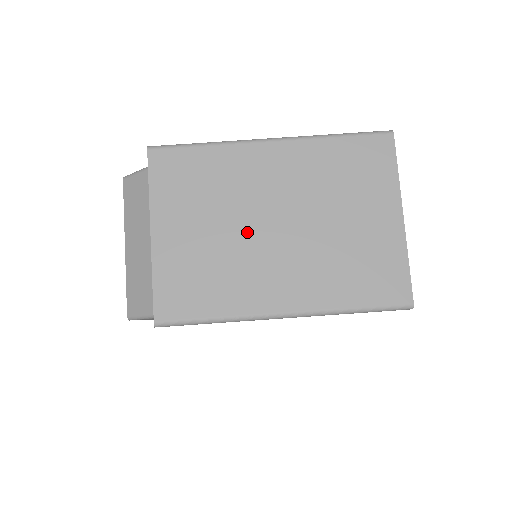
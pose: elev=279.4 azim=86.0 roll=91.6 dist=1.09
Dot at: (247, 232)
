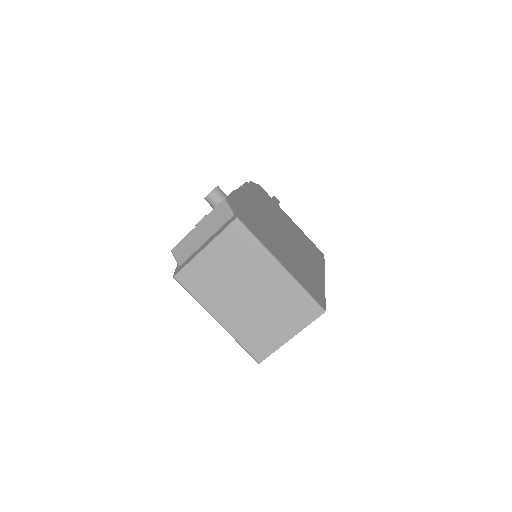
Dot at: (235, 285)
